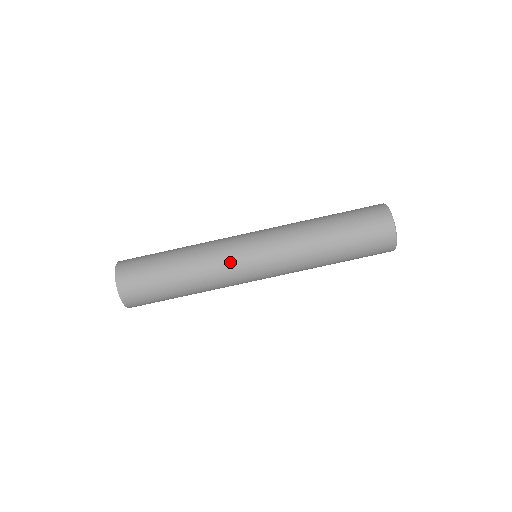
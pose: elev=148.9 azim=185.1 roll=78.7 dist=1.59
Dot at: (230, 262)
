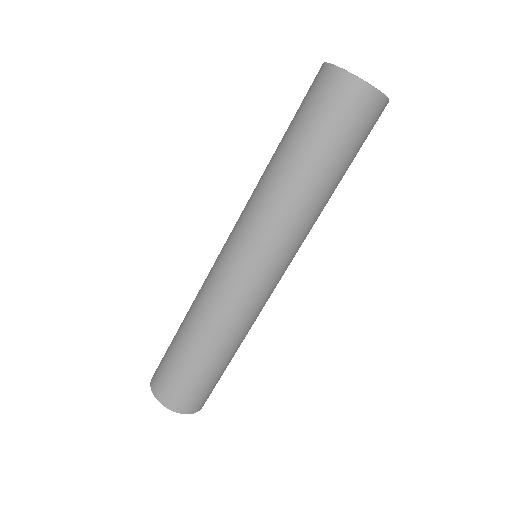
Dot at: (260, 303)
